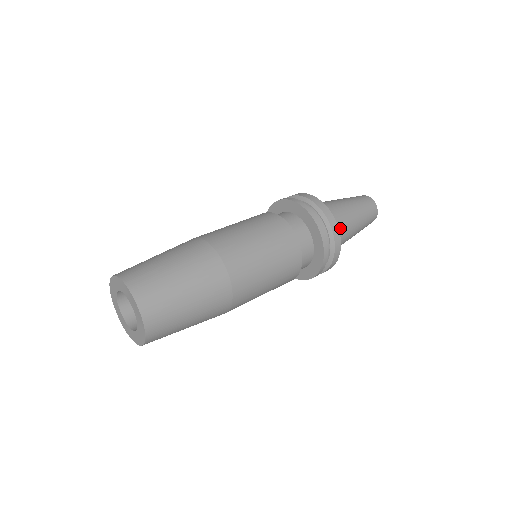
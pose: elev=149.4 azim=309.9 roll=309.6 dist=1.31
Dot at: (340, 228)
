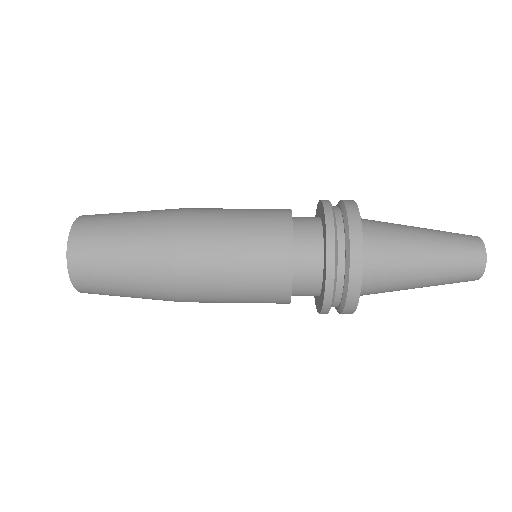
Dot at: (383, 270)
